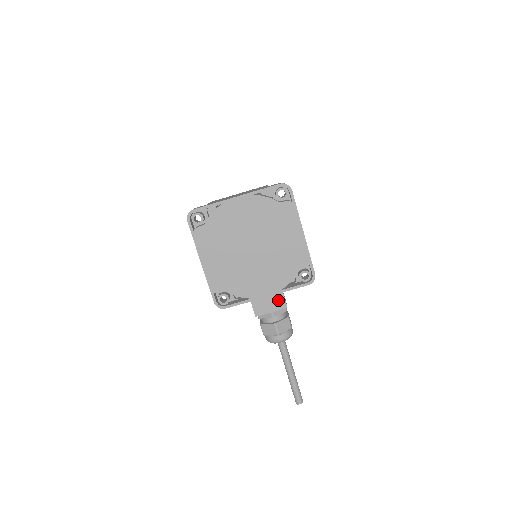
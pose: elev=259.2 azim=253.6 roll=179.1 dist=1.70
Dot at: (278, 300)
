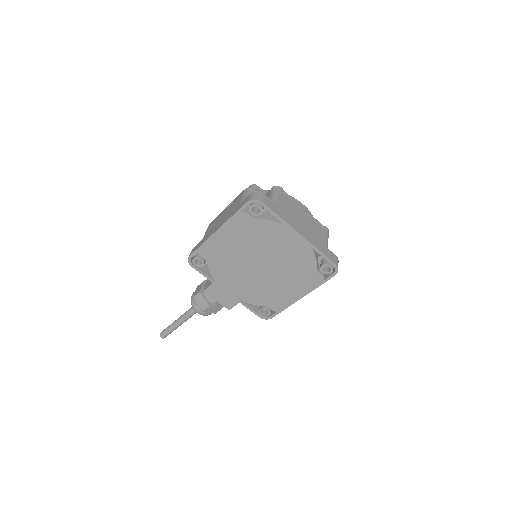
Dot at: (230, 301)
